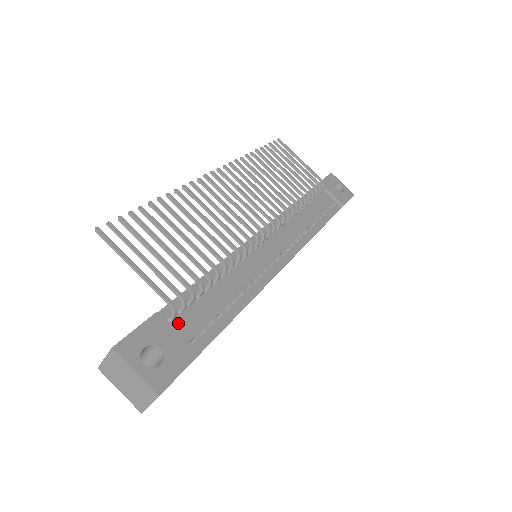
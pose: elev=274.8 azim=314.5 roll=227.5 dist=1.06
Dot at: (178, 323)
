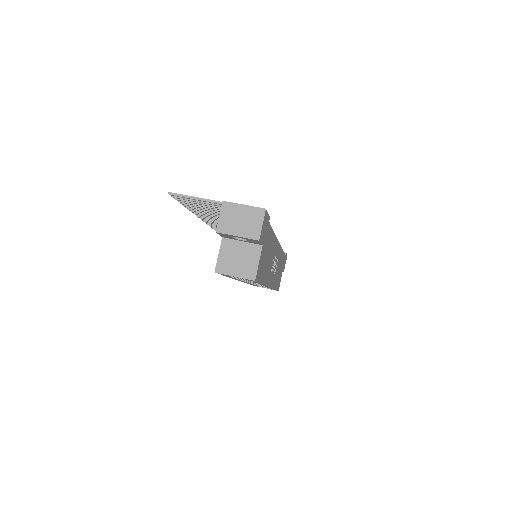
Dot at: occluded
